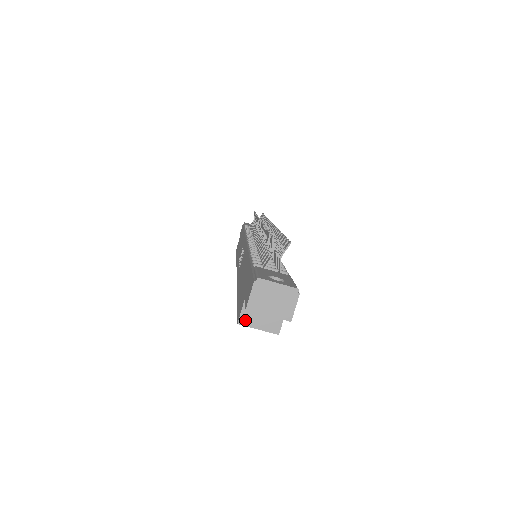
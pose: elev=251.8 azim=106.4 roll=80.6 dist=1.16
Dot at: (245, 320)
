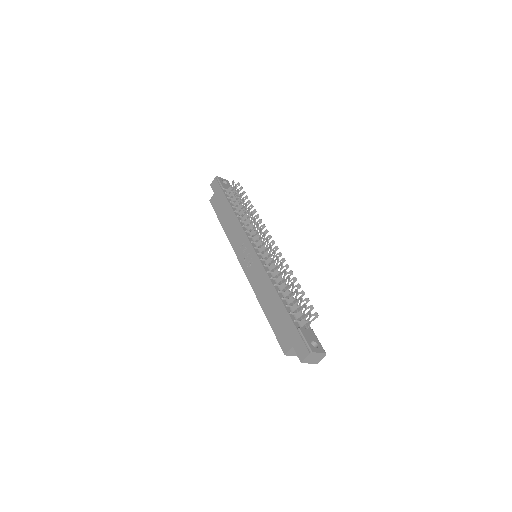
Dot at: (289, 354)
